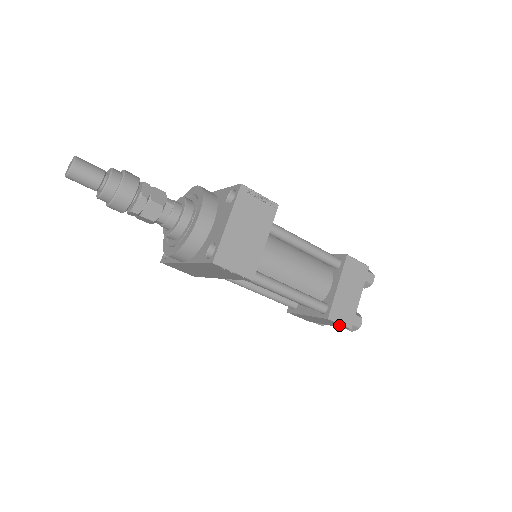
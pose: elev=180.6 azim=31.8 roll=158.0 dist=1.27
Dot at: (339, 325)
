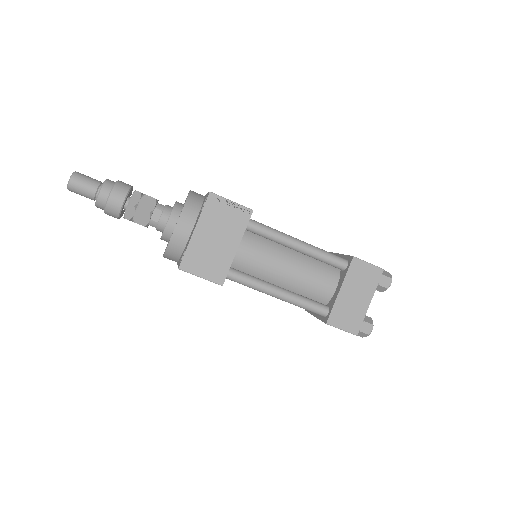
Dot at: occluded
